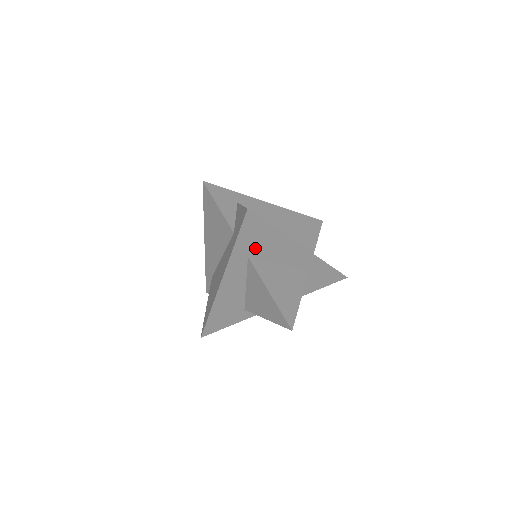
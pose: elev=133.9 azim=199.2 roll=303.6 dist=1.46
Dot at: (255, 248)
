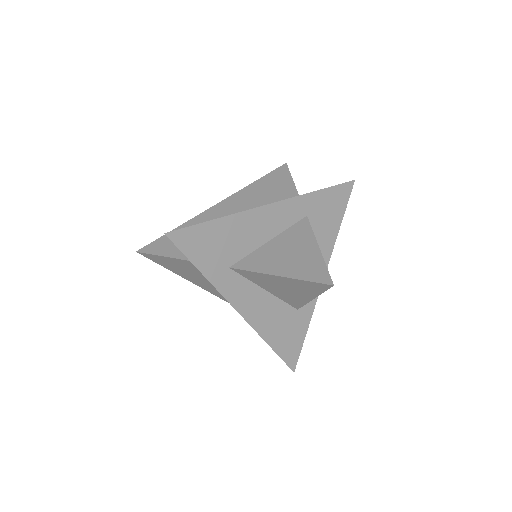
Dot at: (224, 254)
